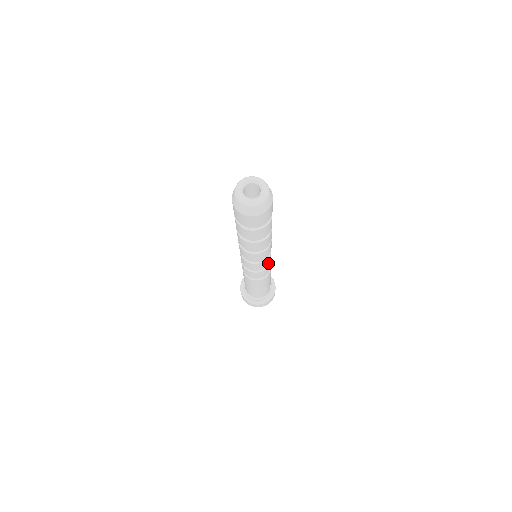
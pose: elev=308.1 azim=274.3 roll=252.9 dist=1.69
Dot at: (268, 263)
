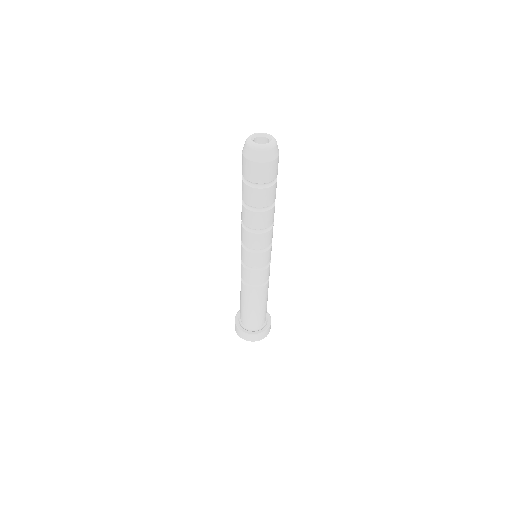
Dot at: (269, 259)
